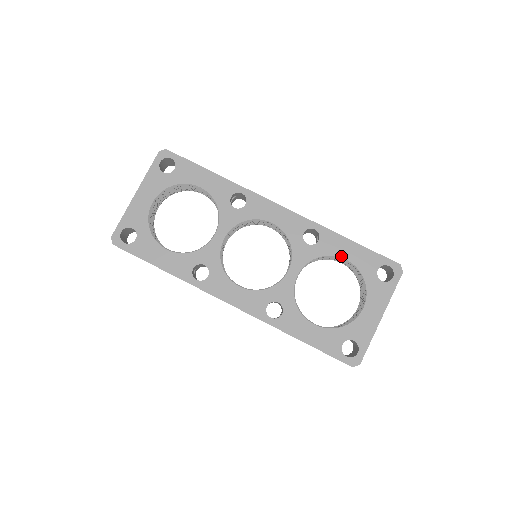
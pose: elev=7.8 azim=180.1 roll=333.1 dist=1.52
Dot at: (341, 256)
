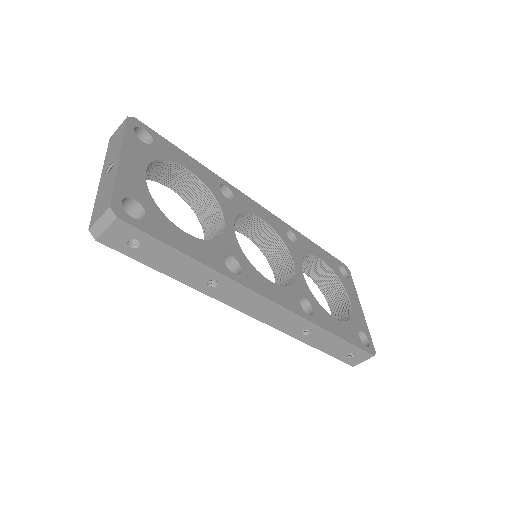
Dot at: (316, 255)
